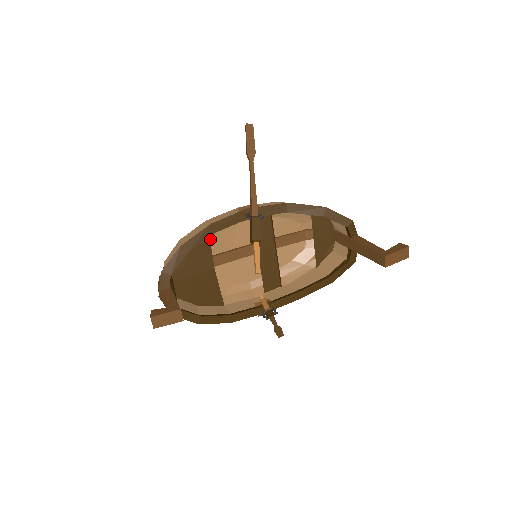
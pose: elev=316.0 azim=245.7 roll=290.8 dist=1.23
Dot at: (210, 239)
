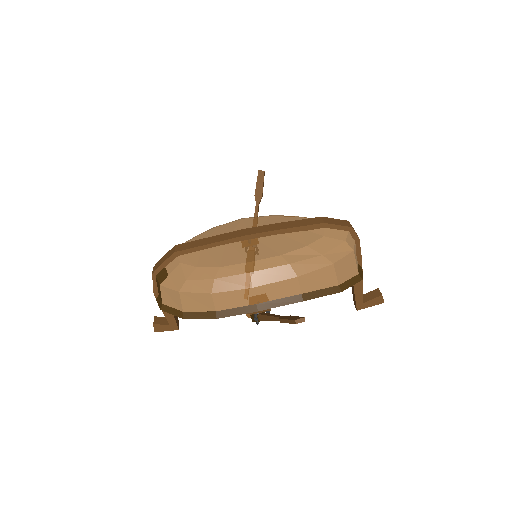
Dot at: (211, 265)
